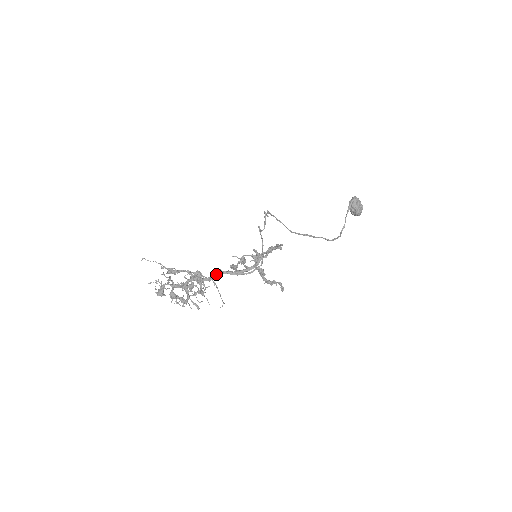
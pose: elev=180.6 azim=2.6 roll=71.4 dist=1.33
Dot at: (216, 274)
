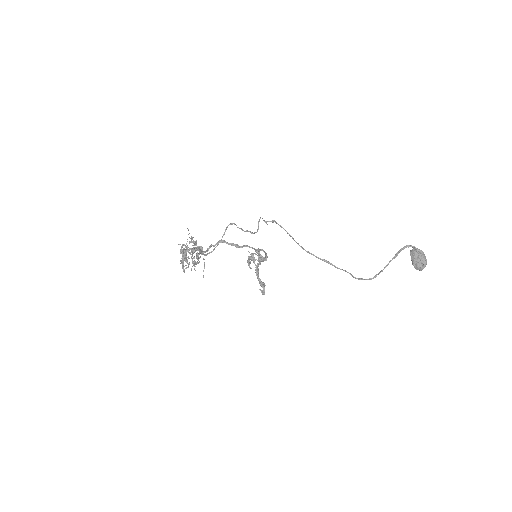
Dot at: (196, 249)
